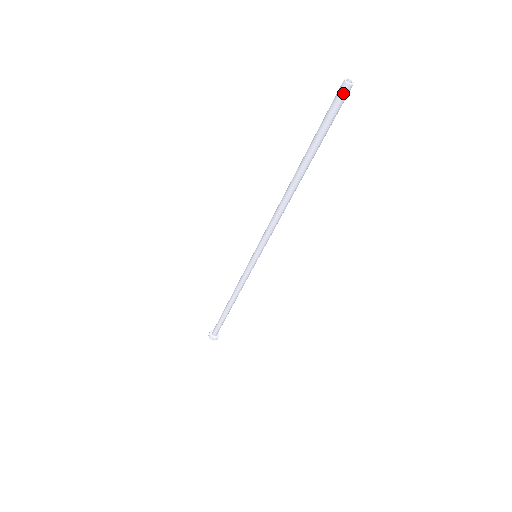
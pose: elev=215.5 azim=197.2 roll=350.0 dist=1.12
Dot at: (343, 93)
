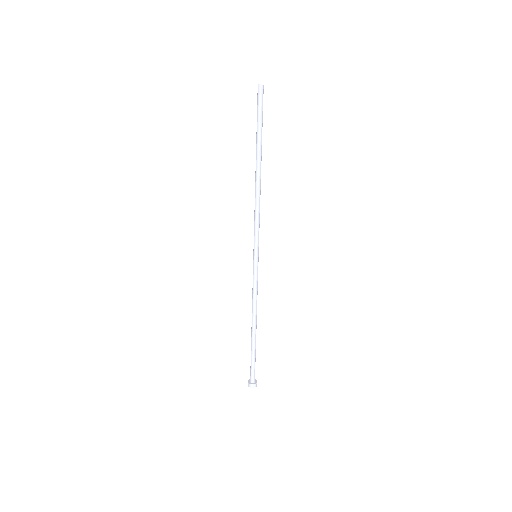
Dot at: (262, 91)
